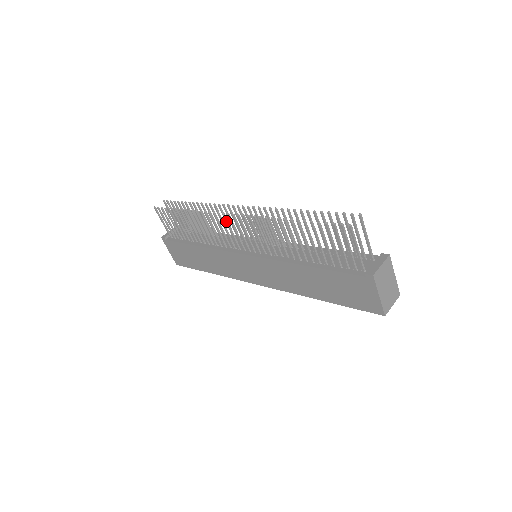
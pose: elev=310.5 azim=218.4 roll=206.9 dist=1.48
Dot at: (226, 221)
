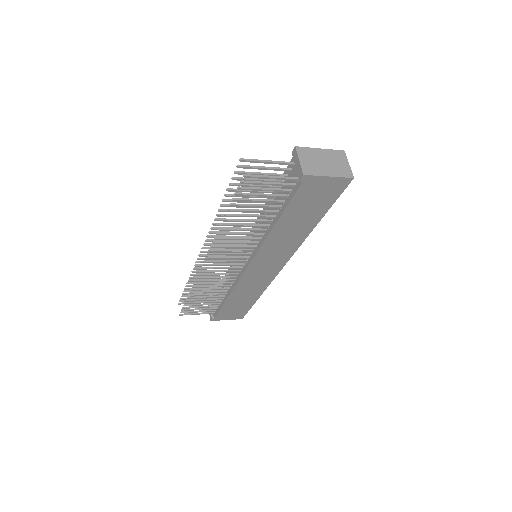
Dot at: occluded
